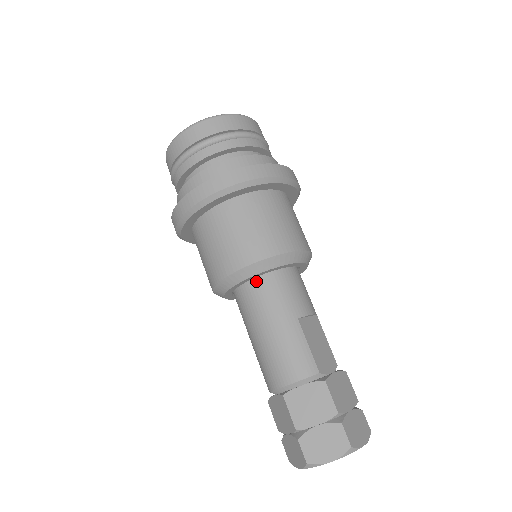
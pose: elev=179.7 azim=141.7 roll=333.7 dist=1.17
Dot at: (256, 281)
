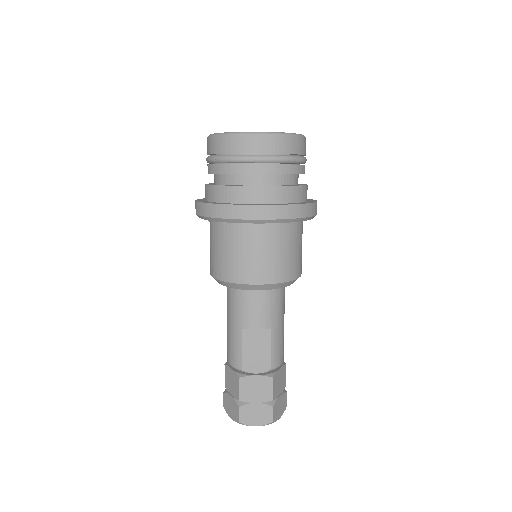
Dot at: occluded
